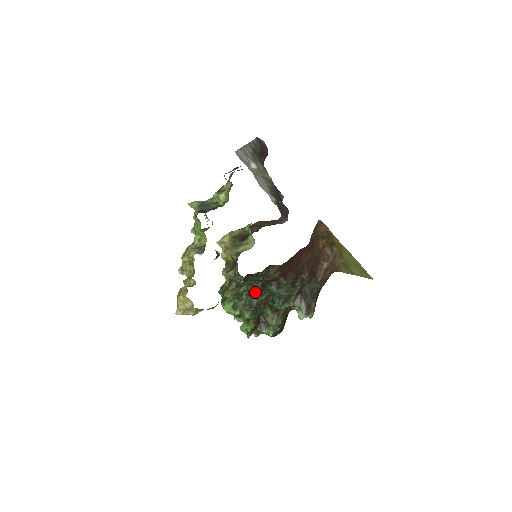
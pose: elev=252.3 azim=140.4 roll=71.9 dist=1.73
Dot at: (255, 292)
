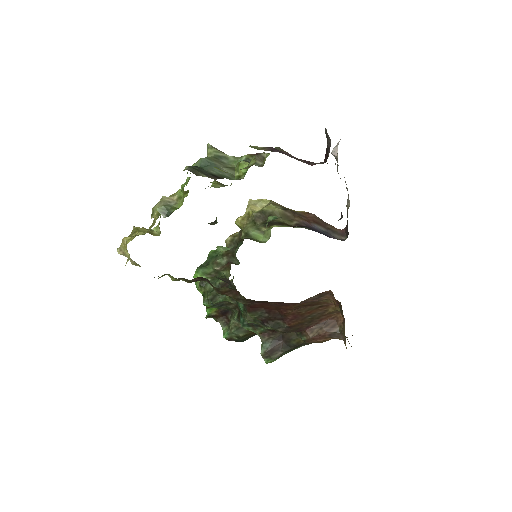
Dot at: occluded
